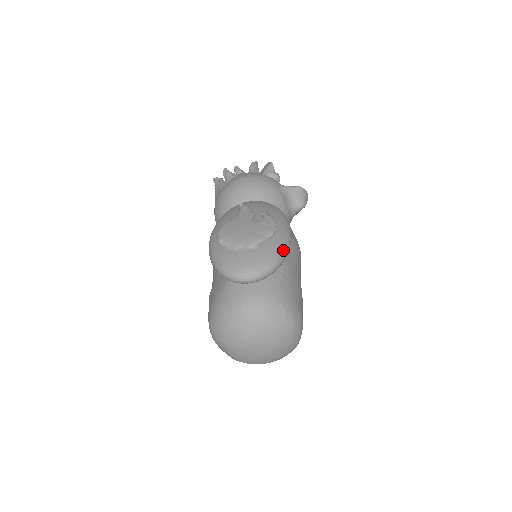
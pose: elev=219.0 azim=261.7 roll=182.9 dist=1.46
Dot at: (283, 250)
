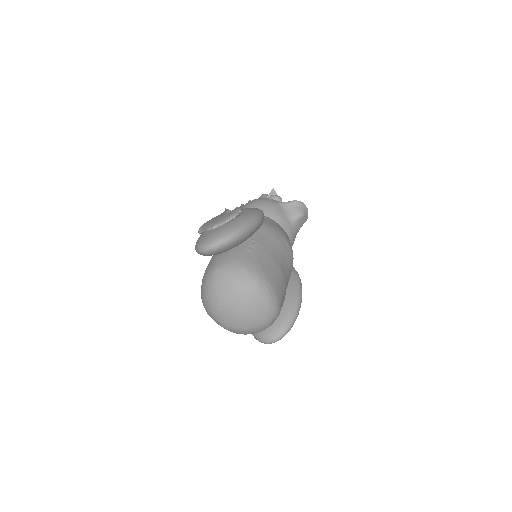
Dot at: (242, 225)
